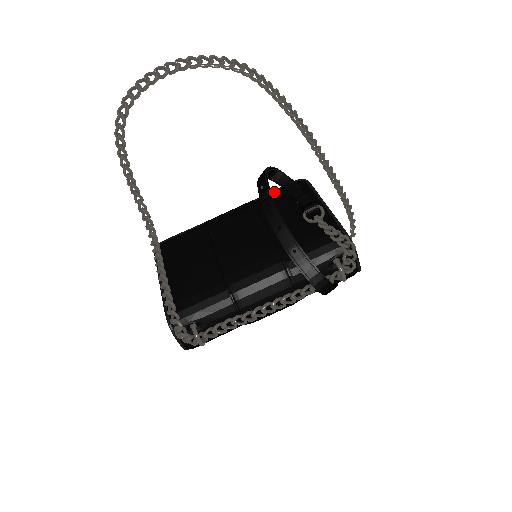
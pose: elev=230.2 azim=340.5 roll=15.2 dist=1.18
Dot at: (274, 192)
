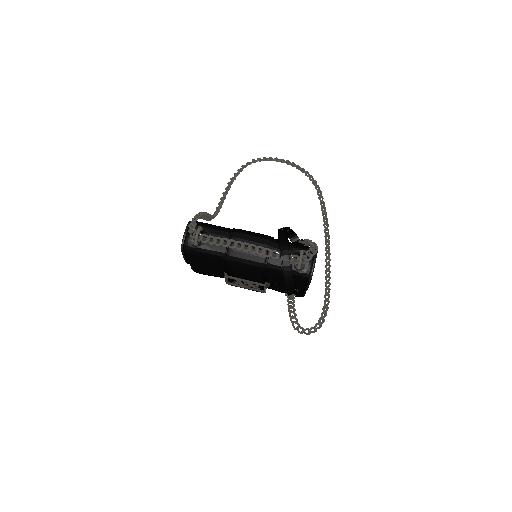
Dot at: occluded
